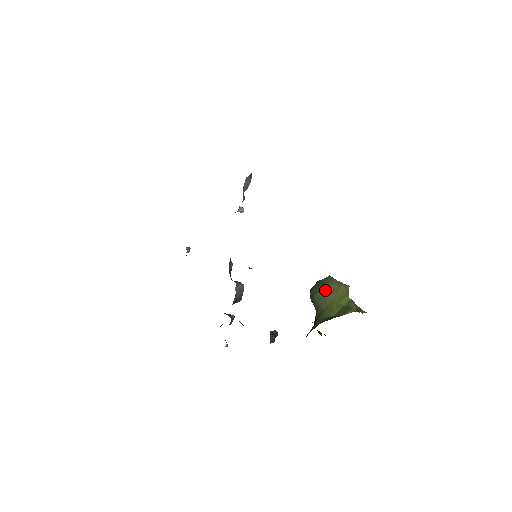
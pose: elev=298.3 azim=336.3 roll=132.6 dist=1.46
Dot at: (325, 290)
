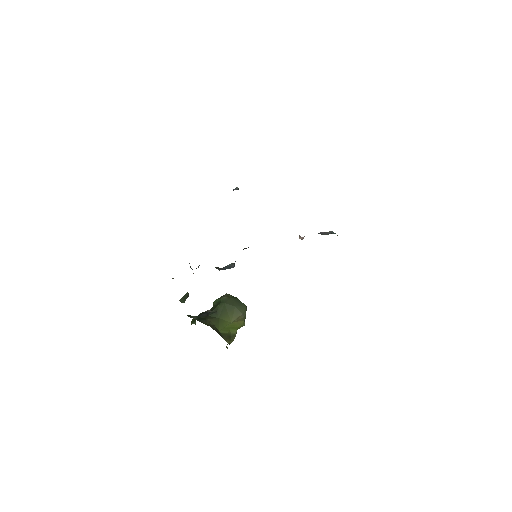
Dot at: (235, 310)
